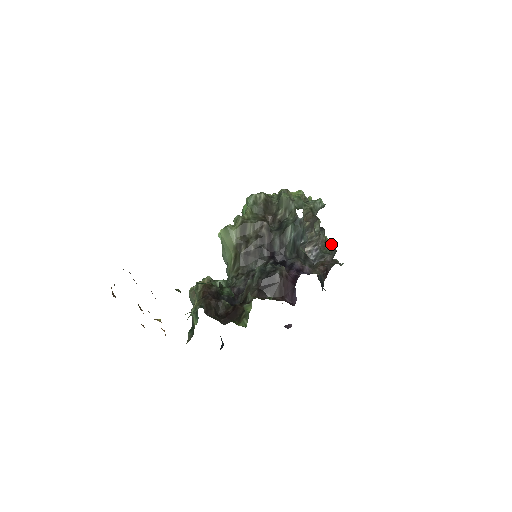
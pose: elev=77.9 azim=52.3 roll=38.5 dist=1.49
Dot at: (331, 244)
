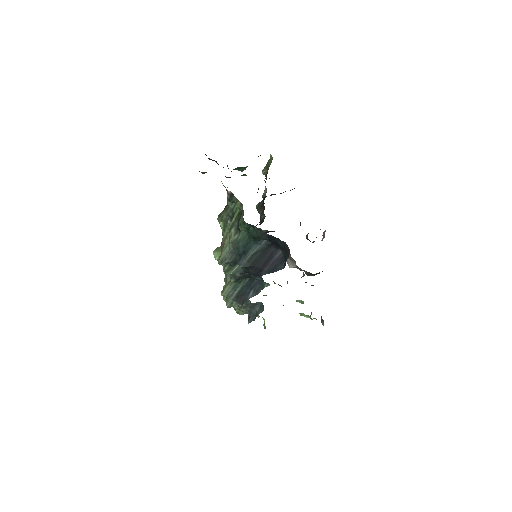
Dot at: (312, 285)
